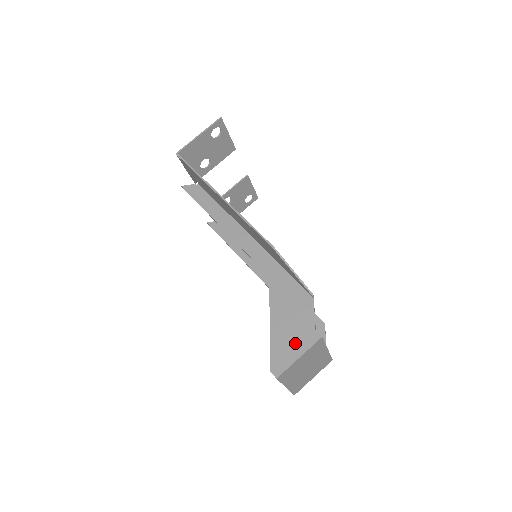
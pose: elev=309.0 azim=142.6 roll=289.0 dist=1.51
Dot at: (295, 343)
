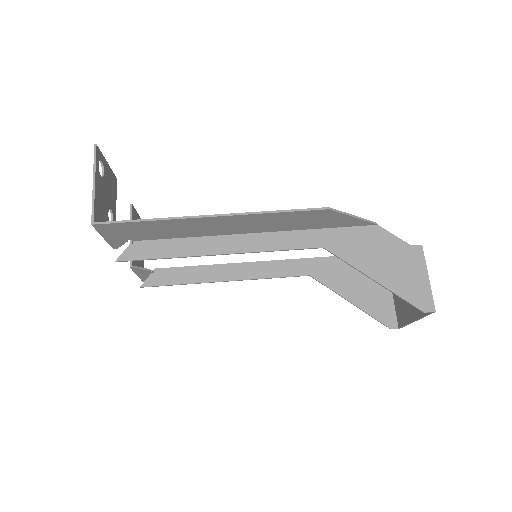
Dot at: (412, 272)
